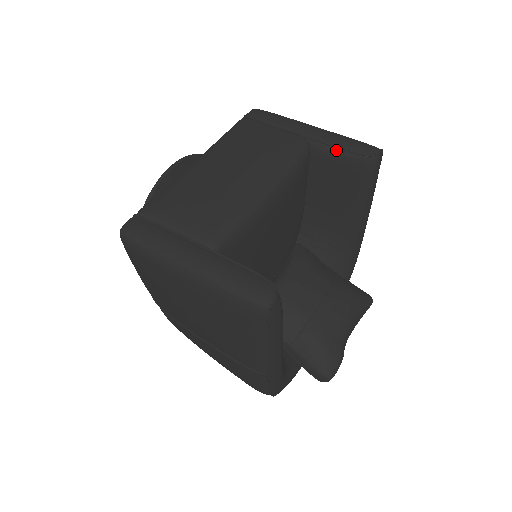
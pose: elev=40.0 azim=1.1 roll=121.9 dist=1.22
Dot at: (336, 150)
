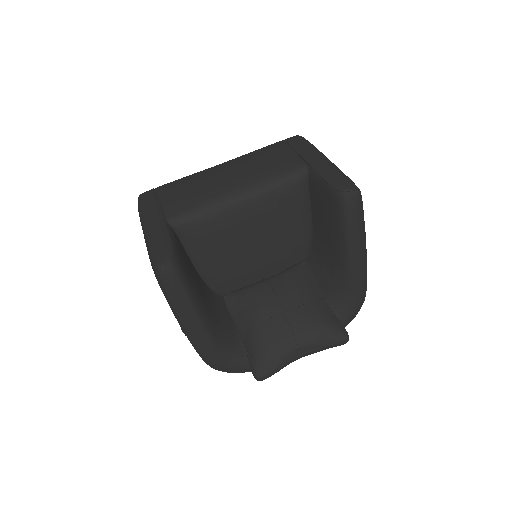
Dot at: (321, 180)
